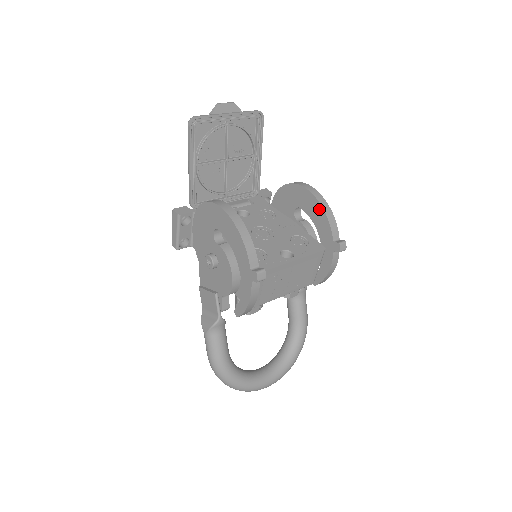
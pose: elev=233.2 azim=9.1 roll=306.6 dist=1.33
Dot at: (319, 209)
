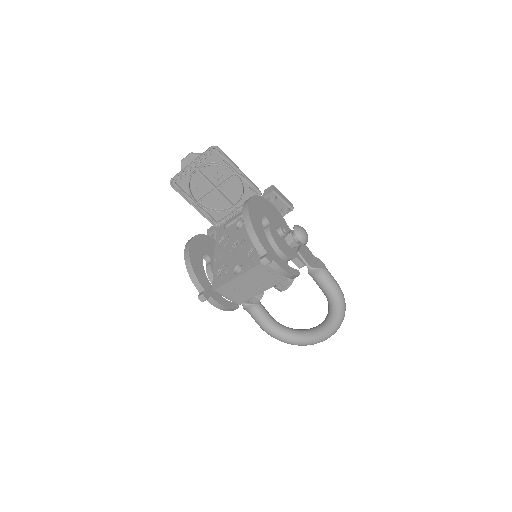
Dot at: (248, 230)
